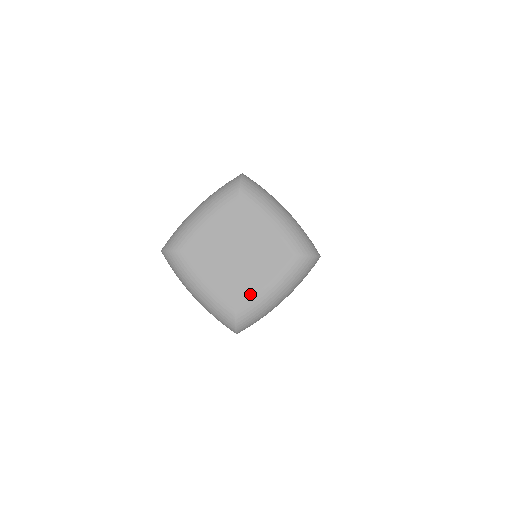
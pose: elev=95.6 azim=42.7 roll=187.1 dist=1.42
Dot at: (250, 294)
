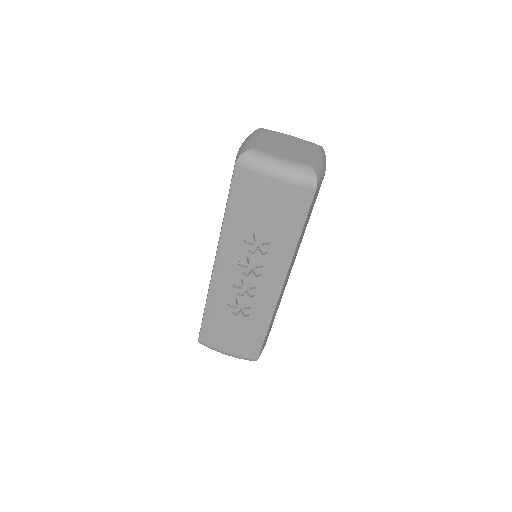
Dot at: (270, 152)
